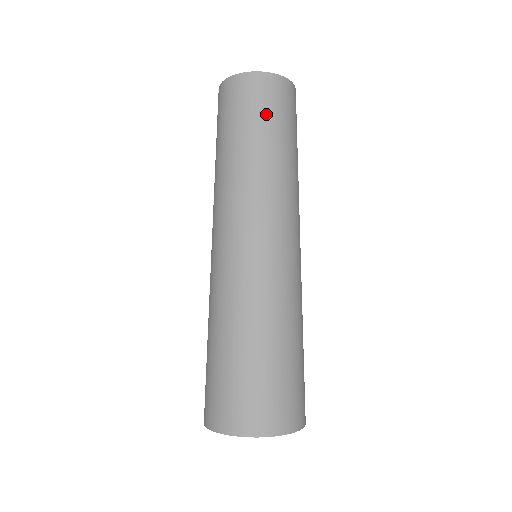
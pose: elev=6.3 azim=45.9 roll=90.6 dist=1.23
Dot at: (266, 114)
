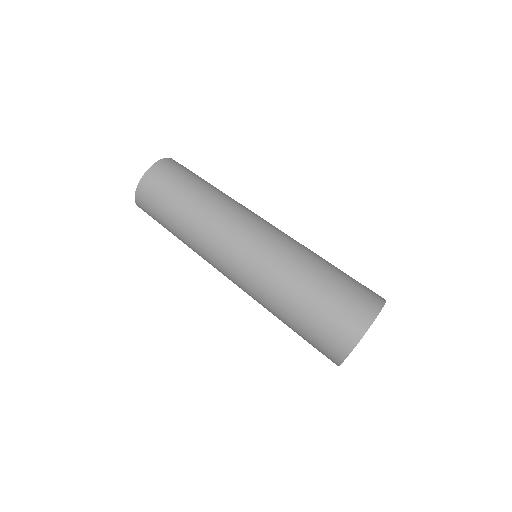
Dot at: (187, 175)
